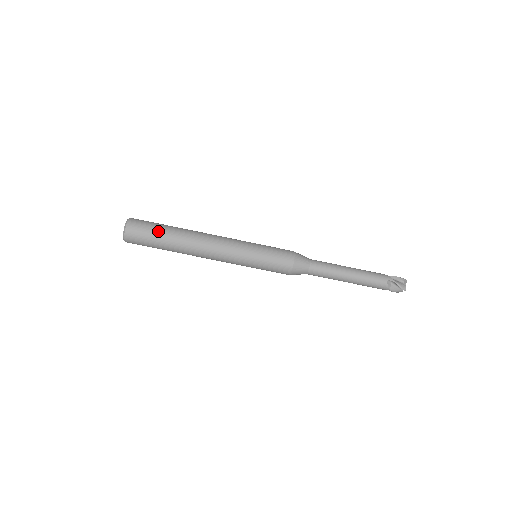
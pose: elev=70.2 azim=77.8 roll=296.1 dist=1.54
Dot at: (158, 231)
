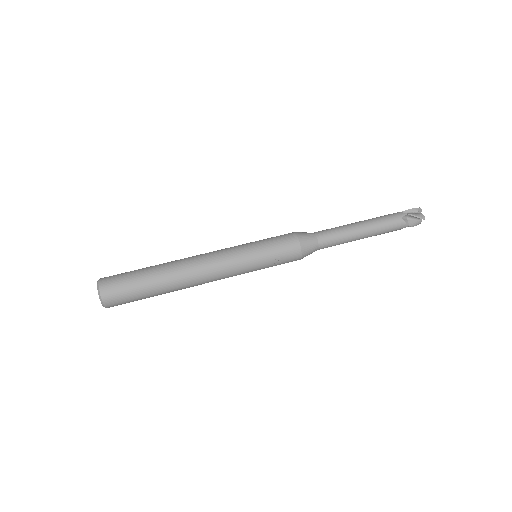
Dot at: occluded
